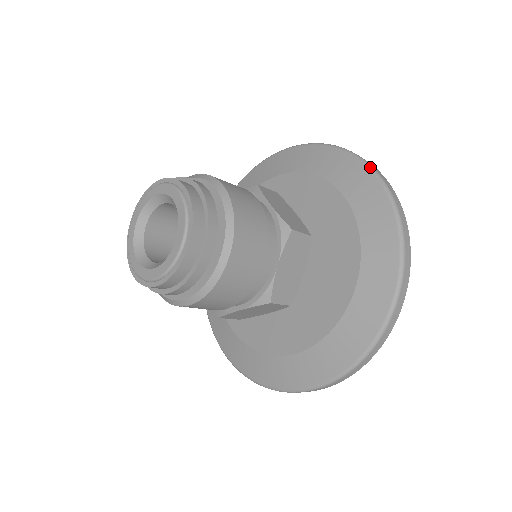
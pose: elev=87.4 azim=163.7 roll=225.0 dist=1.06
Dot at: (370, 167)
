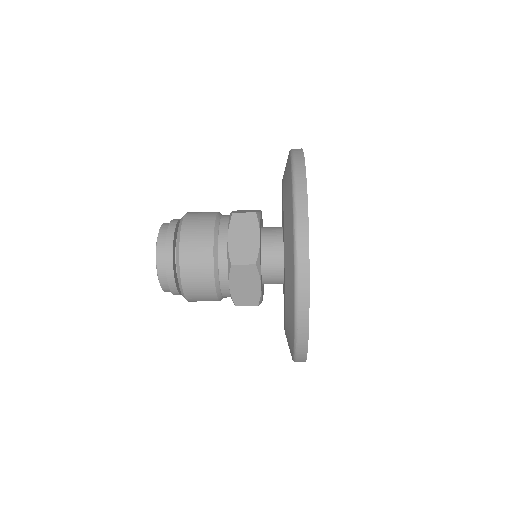
Dot at: occluded
